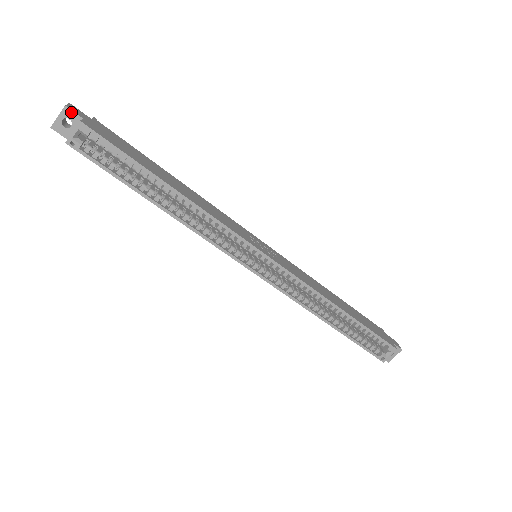
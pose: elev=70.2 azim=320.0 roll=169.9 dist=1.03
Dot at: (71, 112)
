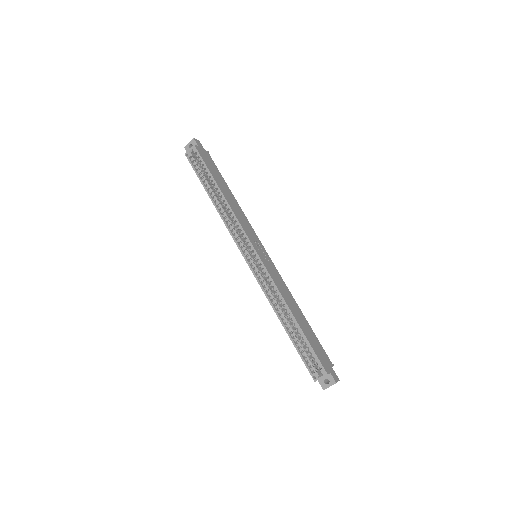
Dot at: (195, 142)
